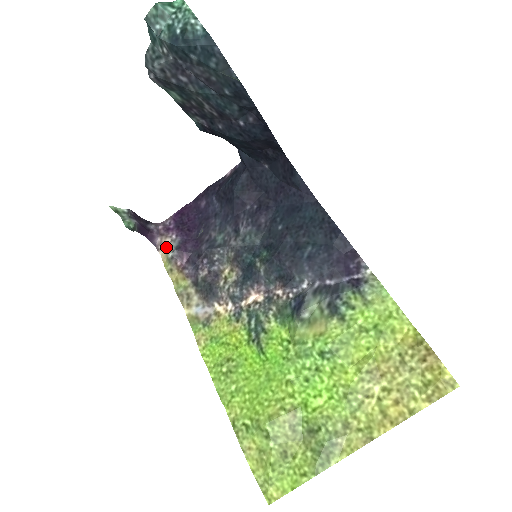
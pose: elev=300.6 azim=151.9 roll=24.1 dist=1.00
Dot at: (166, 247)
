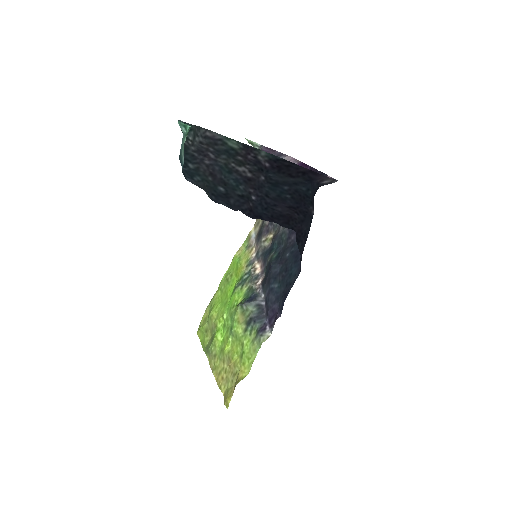
Dot at: occluded
